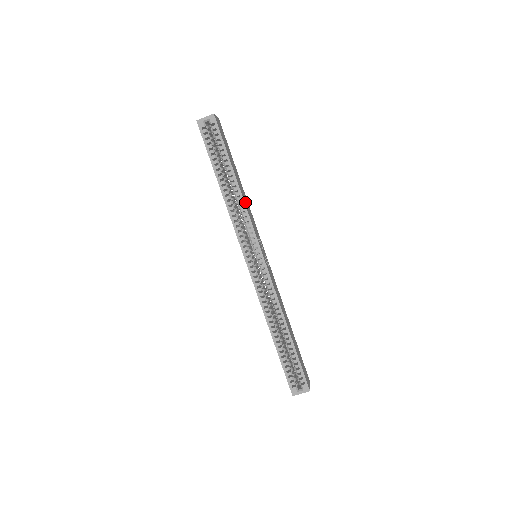
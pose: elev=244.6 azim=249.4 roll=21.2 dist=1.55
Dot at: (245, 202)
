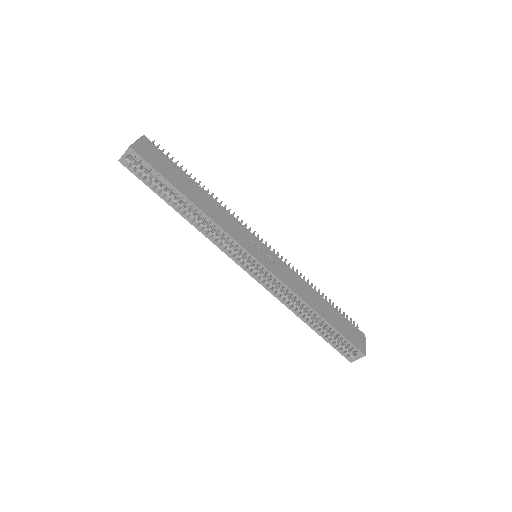
Dot at: (215, 217)
